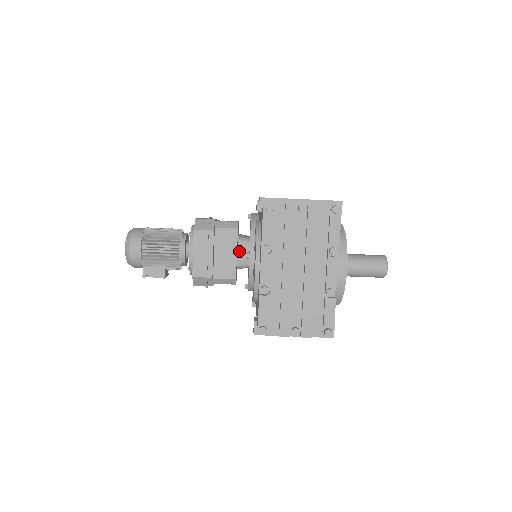
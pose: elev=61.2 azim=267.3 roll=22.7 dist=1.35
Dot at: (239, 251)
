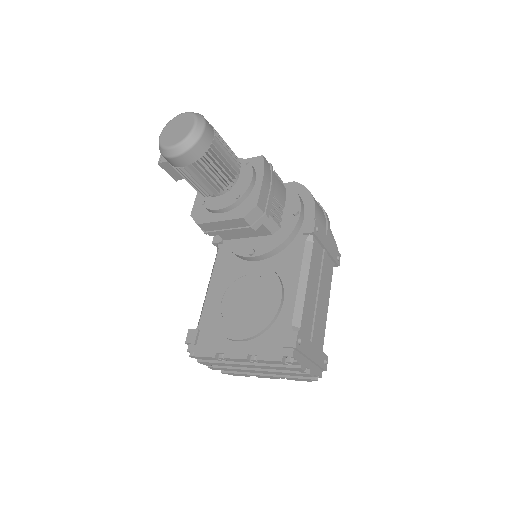
Dot at: occluded
